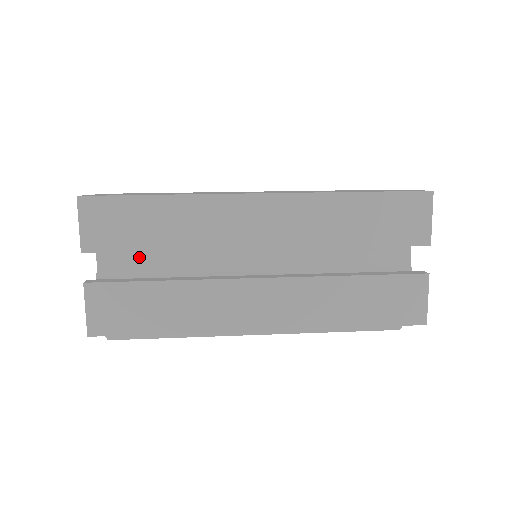
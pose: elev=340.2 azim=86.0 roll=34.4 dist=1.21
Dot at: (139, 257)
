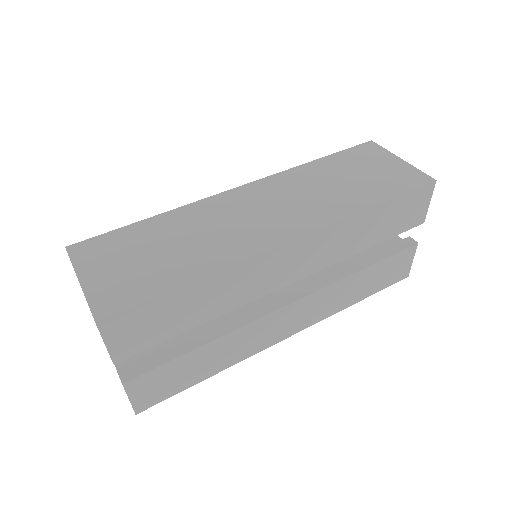
Dot at: occluded
